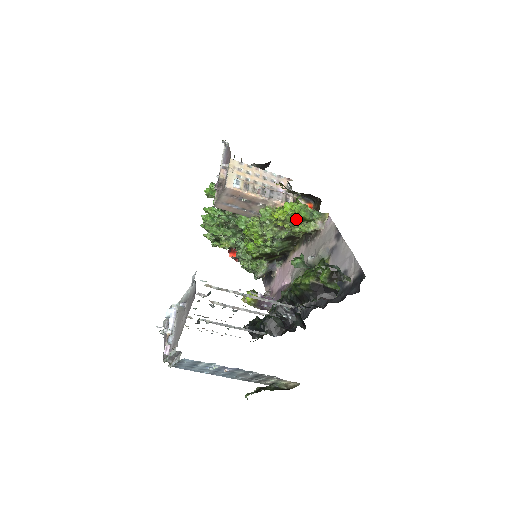
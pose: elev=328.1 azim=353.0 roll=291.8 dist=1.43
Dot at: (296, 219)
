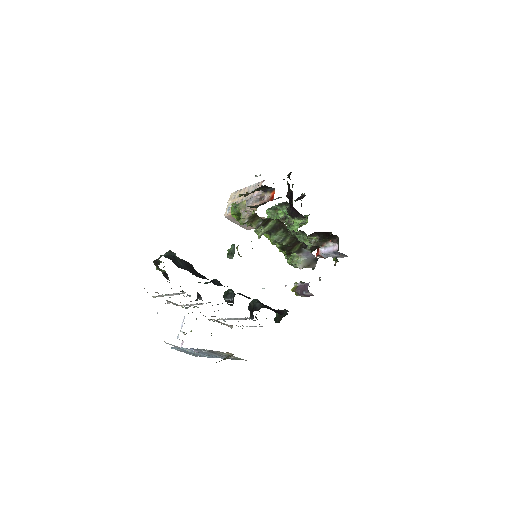
Dot at: (235, 218)
